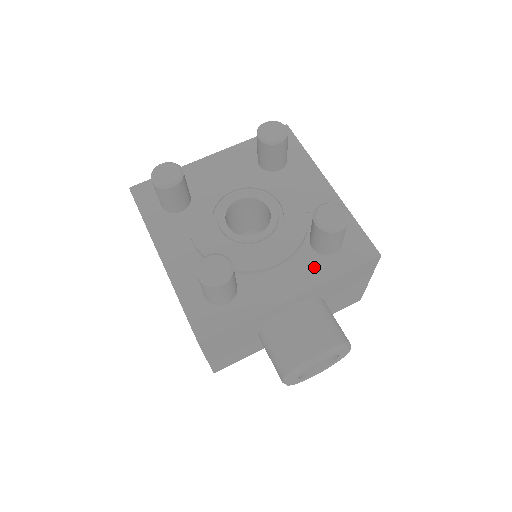
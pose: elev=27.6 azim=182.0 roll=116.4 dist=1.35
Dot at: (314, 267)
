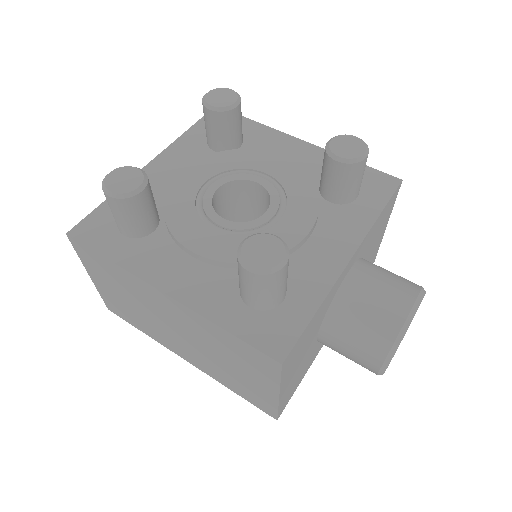
Dot at: (348, 219)
